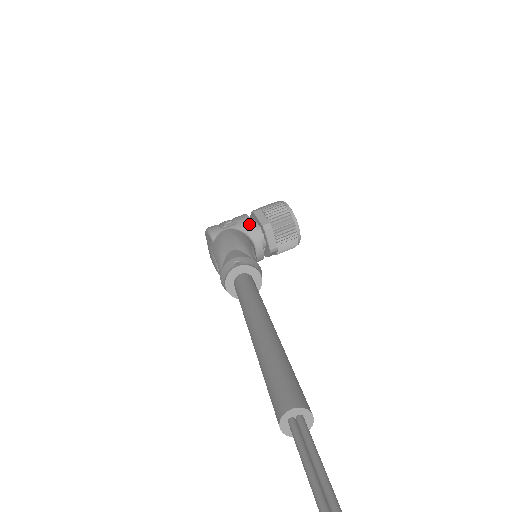
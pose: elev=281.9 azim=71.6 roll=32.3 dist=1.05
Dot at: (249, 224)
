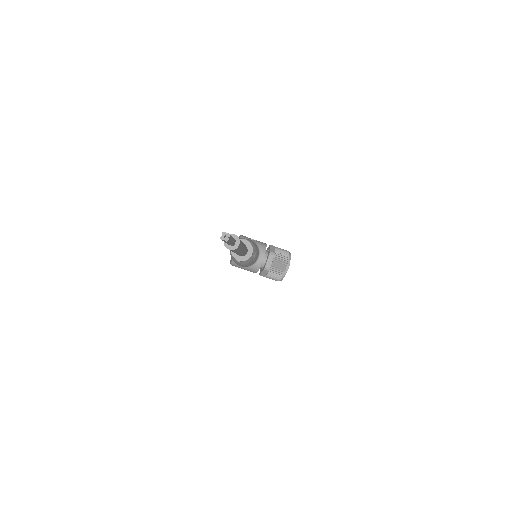
Dot at: (264, 246)
